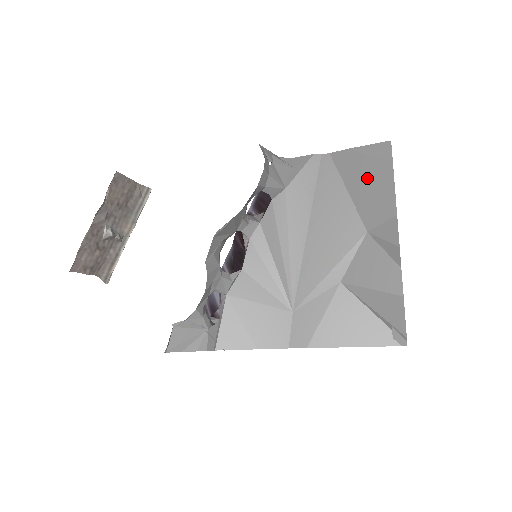
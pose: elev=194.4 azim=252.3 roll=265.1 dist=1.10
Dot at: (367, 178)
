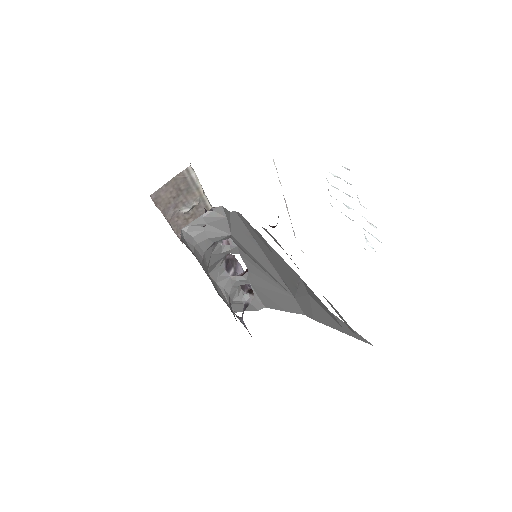
Dot at: occluded
